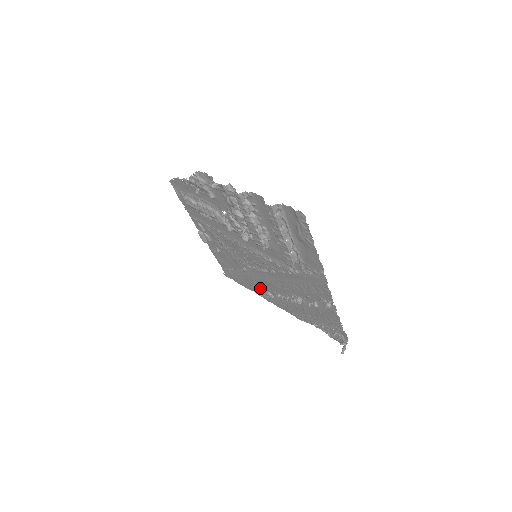
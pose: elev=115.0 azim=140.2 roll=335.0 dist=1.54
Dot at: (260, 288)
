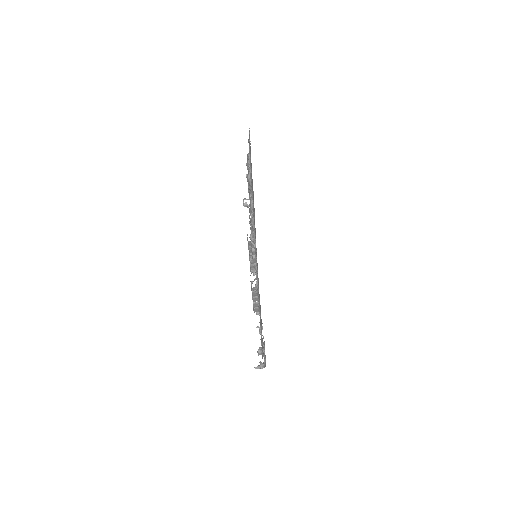
Dot at: occluded
